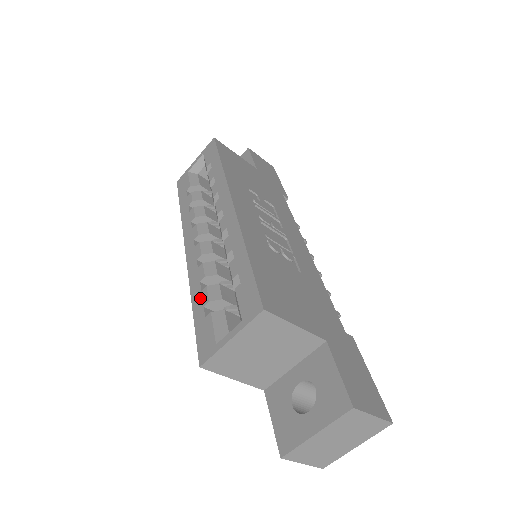
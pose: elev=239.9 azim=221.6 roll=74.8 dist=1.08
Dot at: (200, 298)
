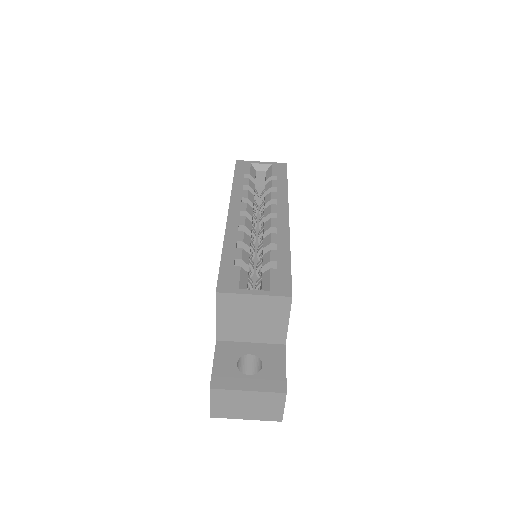
Dot at: (233, 251)
